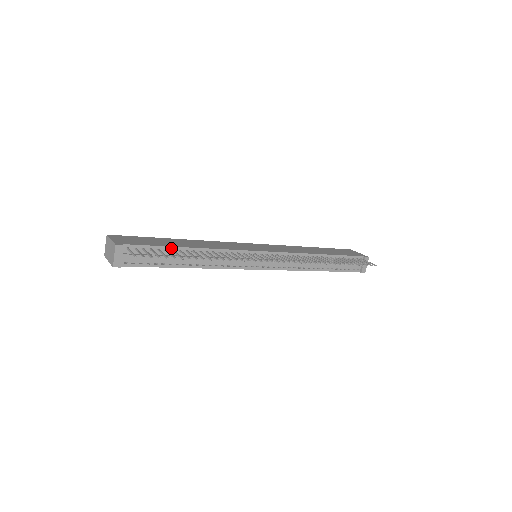
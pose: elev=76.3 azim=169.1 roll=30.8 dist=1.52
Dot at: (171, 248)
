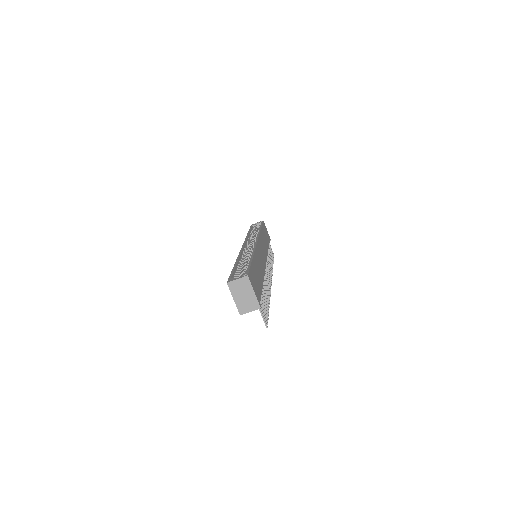
Dot at: occluded
